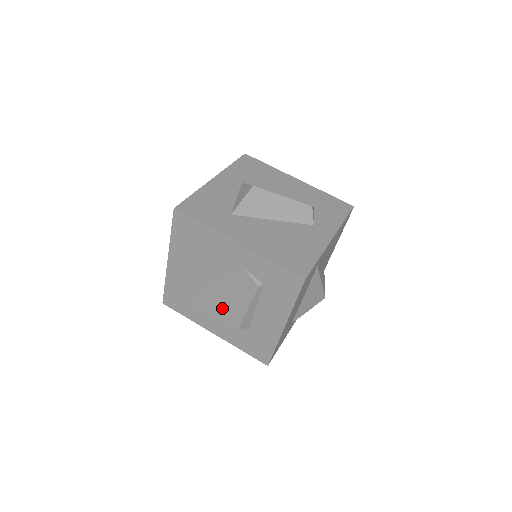
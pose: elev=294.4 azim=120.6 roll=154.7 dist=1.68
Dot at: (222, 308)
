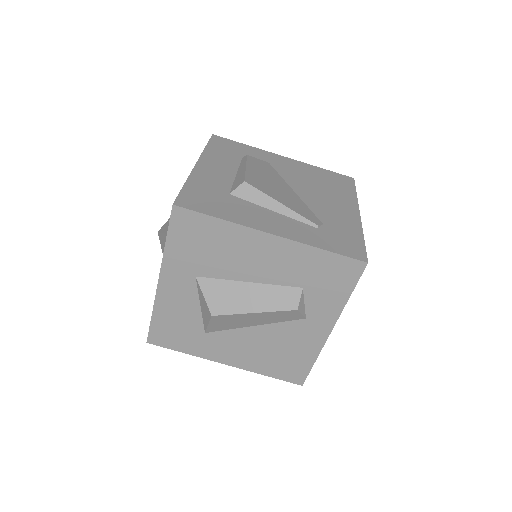
Dot at: occluded
